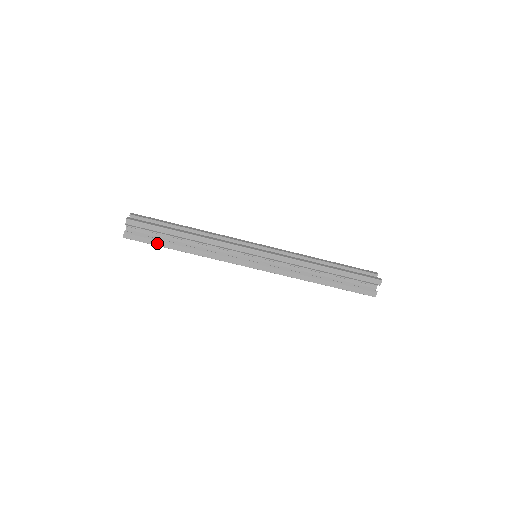
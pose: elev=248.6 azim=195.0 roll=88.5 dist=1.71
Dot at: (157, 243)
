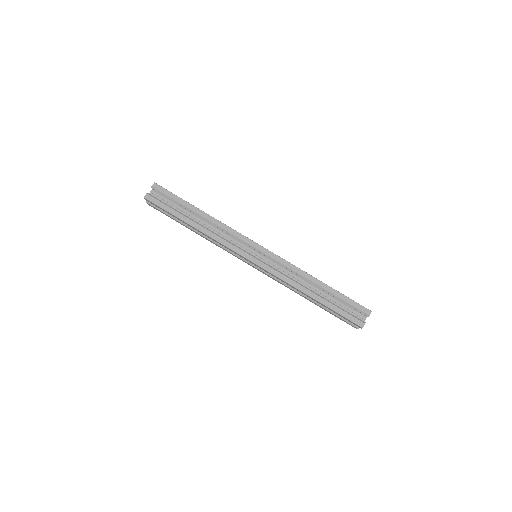
Dot at: (172, 218)
